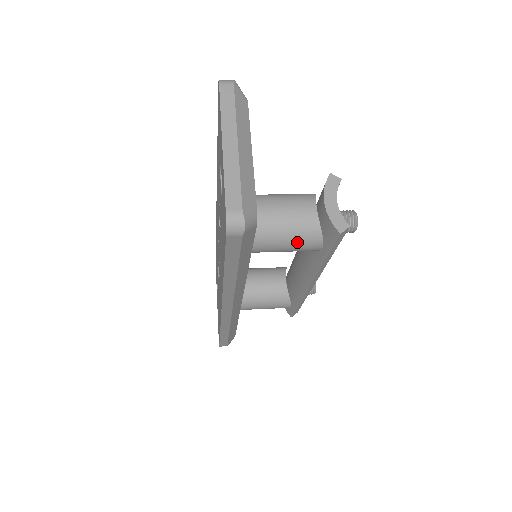
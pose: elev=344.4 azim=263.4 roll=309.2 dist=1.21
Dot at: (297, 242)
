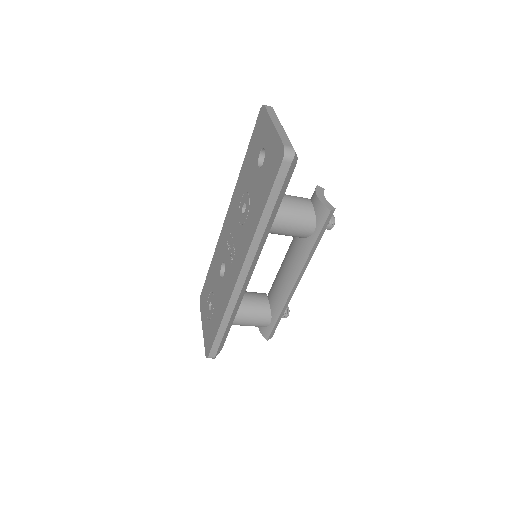
Dot at: (299, 221)
